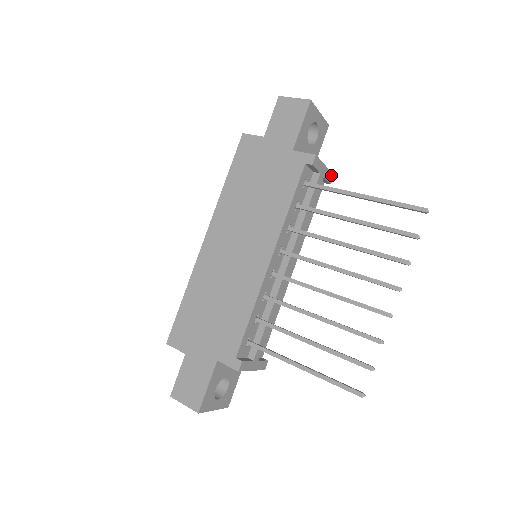
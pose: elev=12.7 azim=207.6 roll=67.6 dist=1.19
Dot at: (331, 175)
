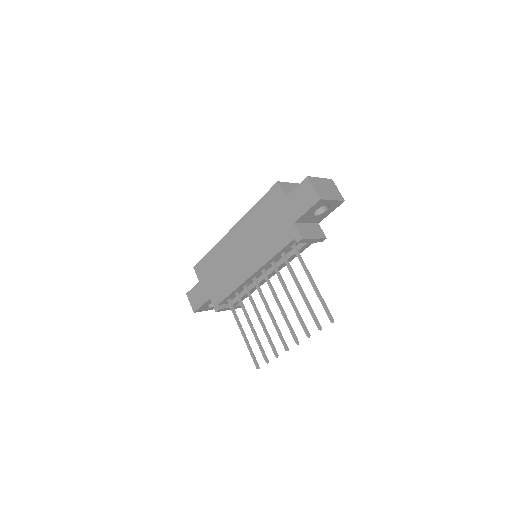
Dot at: (323, 239)
